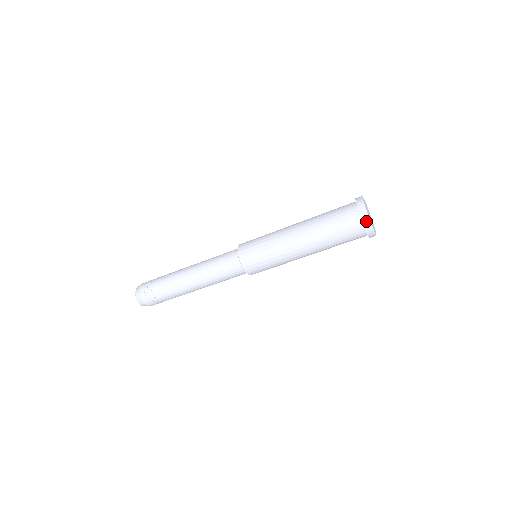
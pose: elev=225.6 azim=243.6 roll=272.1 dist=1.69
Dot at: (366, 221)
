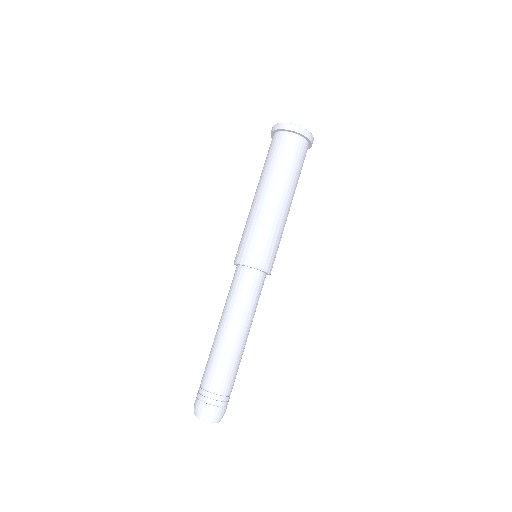
Dot at: (273, 128)
